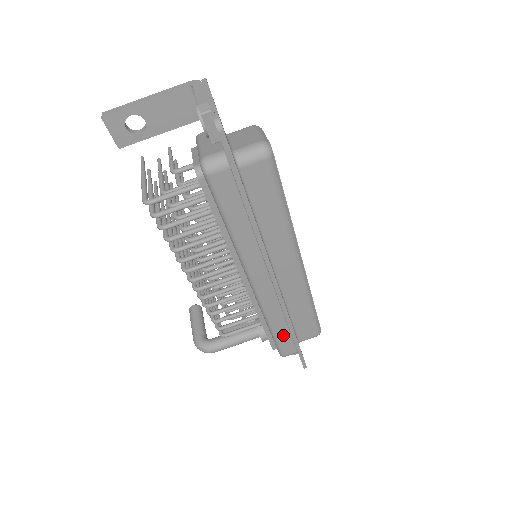
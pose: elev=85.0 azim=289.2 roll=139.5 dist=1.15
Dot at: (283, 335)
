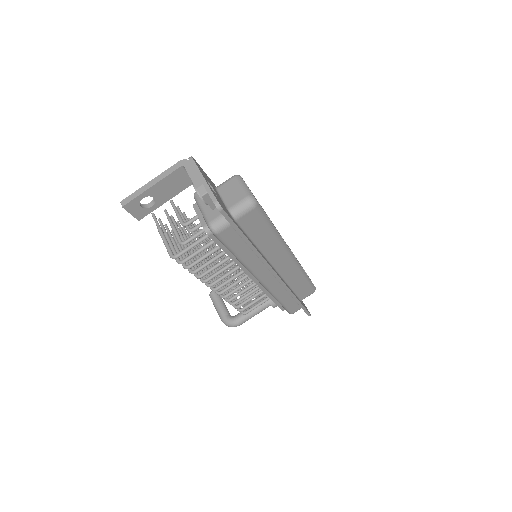
Dot at: (289, 302)
